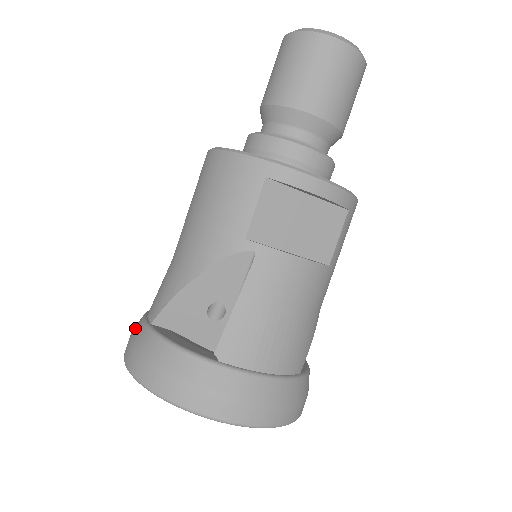
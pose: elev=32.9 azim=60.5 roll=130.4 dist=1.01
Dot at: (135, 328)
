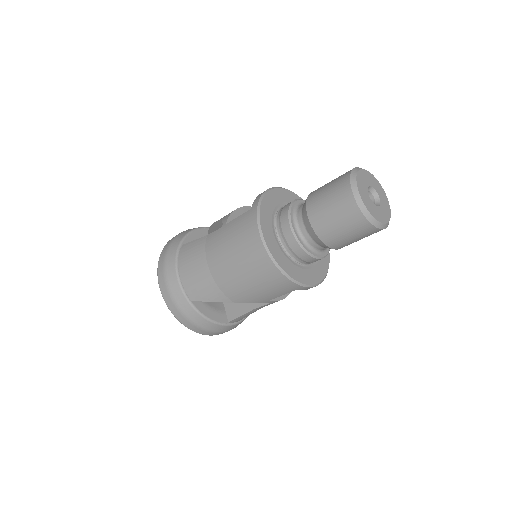
Dot at: (174, 291)
